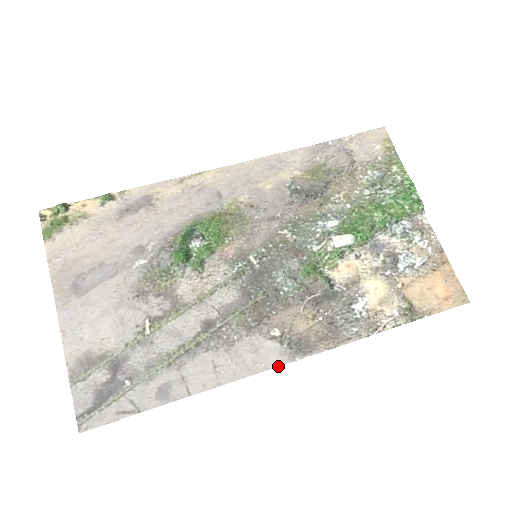
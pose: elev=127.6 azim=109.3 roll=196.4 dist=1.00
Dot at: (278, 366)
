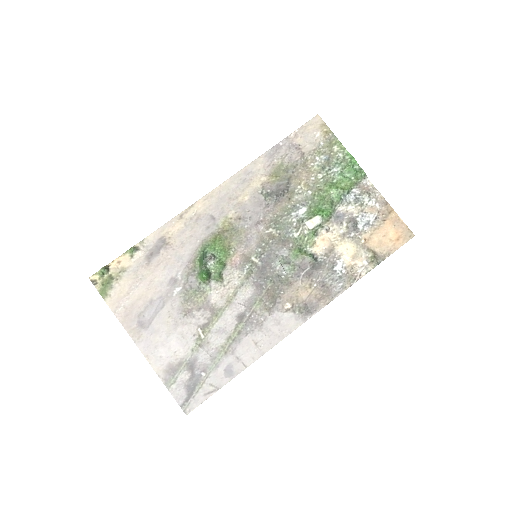
Dot at: occluded
